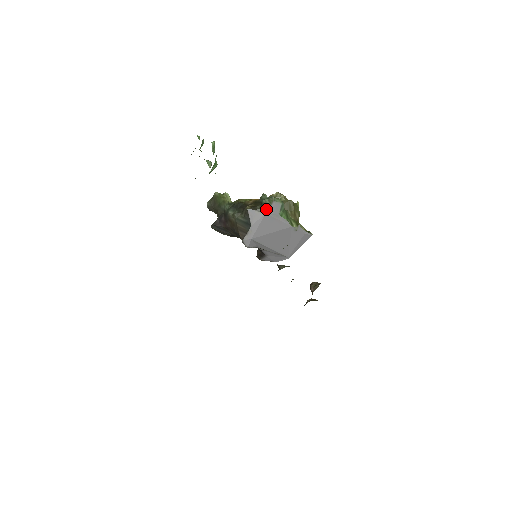
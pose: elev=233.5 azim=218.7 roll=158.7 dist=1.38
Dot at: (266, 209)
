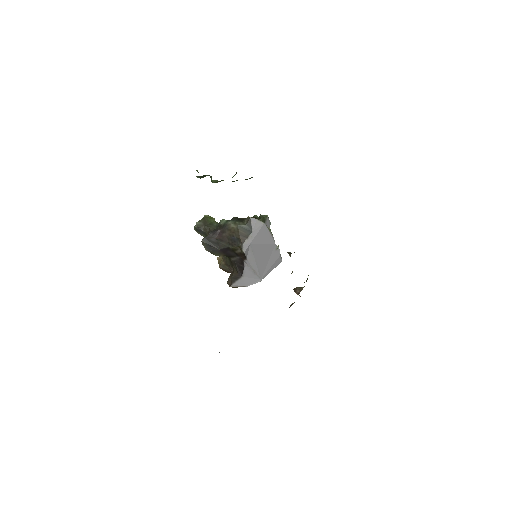
Dot at: (264, 220)
